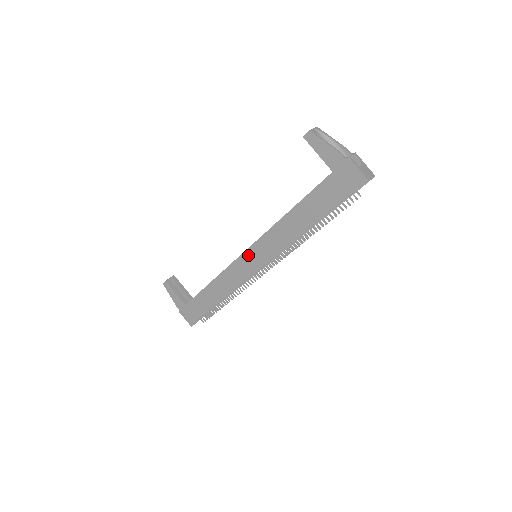
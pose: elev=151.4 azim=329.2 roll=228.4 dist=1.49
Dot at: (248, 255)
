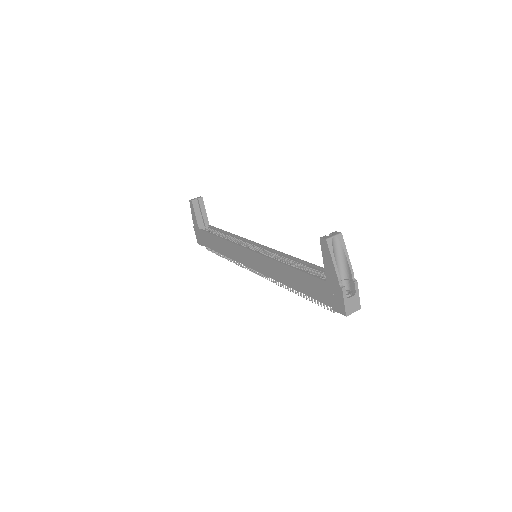
Dot at: (248, 253)
